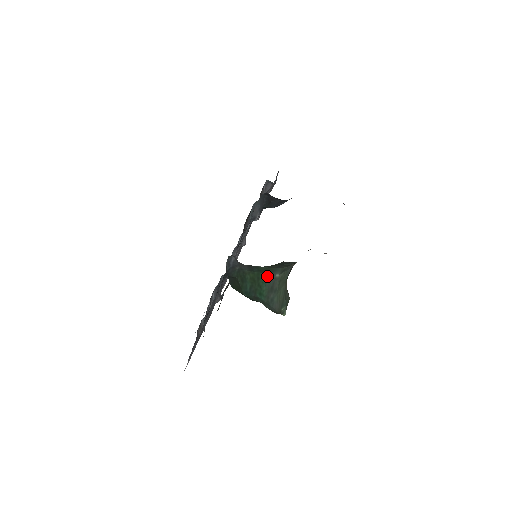
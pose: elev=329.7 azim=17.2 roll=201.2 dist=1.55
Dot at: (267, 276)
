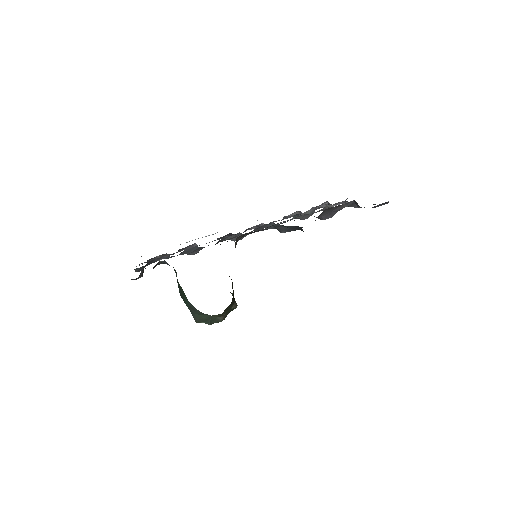
Dot at: occluded
